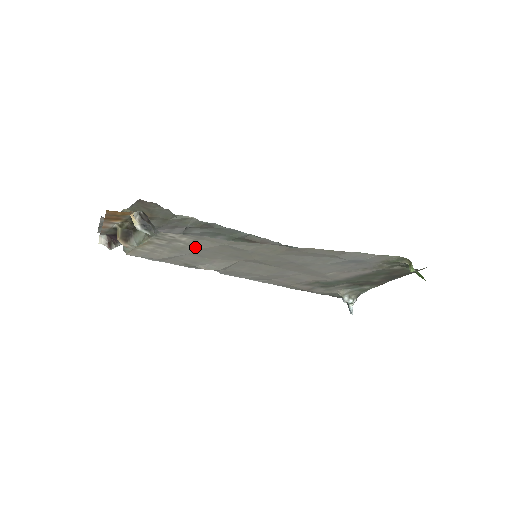
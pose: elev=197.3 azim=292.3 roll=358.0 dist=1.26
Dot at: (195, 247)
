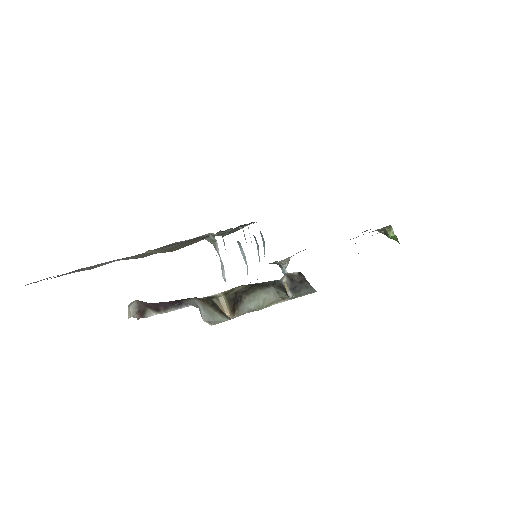
Dot at: occluded
